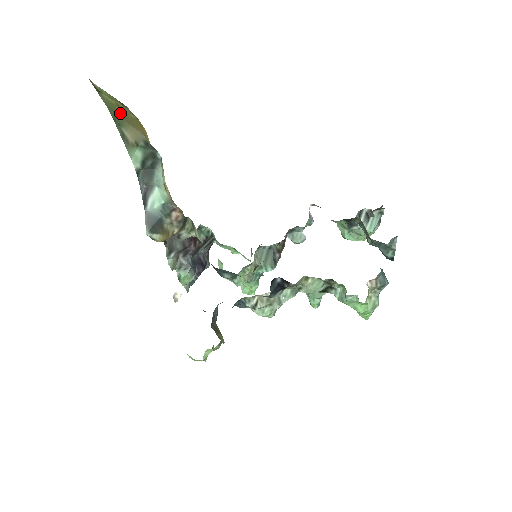
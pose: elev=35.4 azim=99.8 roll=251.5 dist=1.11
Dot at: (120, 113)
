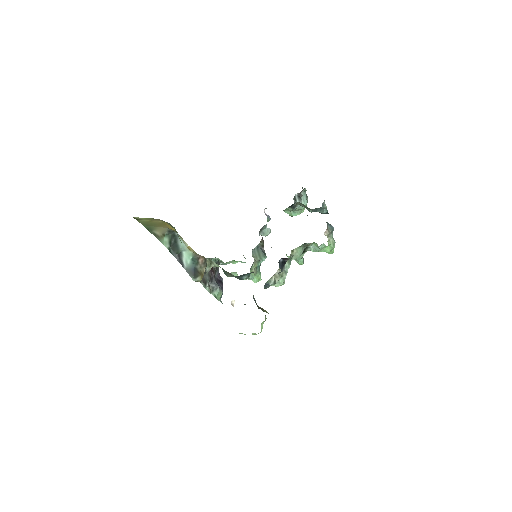
Dot at: (151, 224)
